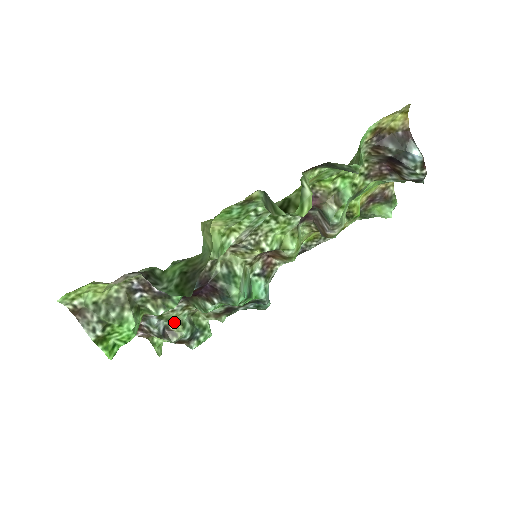
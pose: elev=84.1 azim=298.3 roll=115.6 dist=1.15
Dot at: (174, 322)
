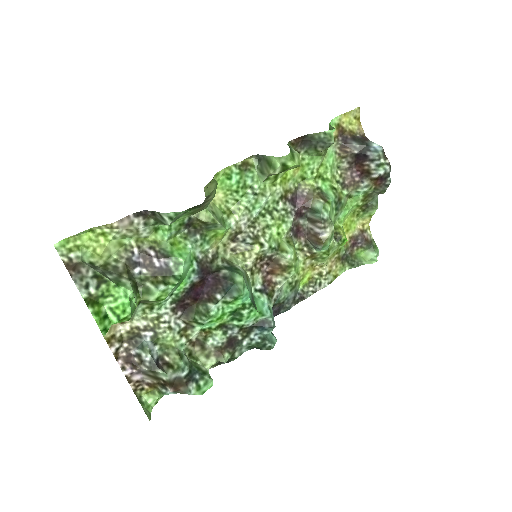
Dot at: (170, 352)
